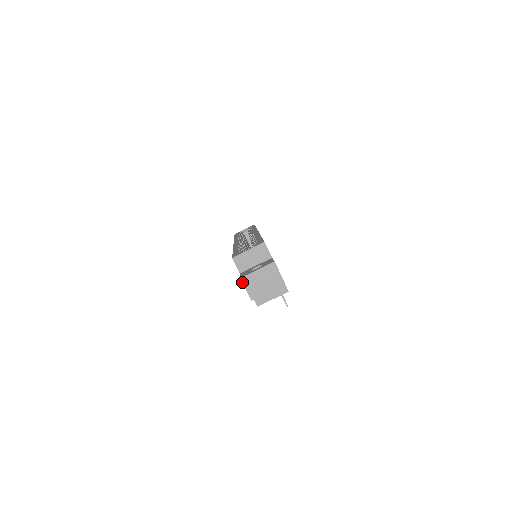
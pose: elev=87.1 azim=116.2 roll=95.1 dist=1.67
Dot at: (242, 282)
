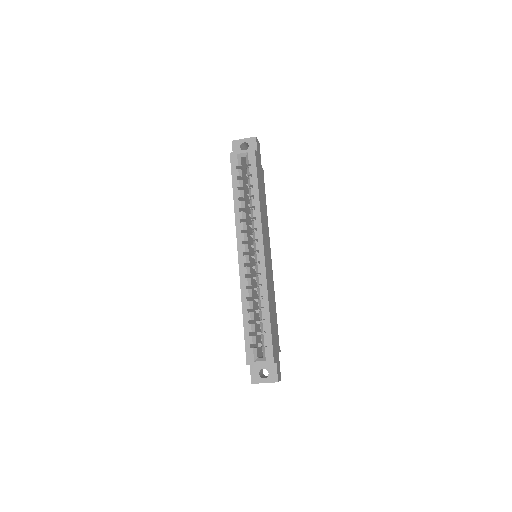
Dot at: occluded
